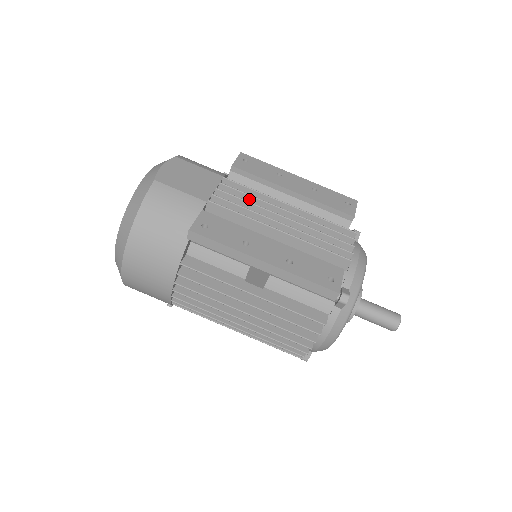
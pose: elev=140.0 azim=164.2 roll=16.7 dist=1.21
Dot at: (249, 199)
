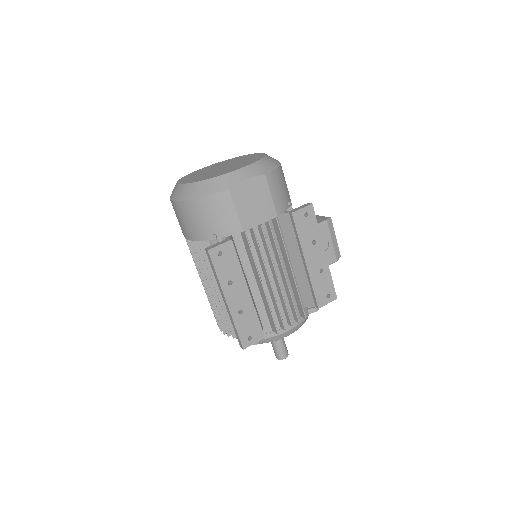
Dot at: (274, 245)
